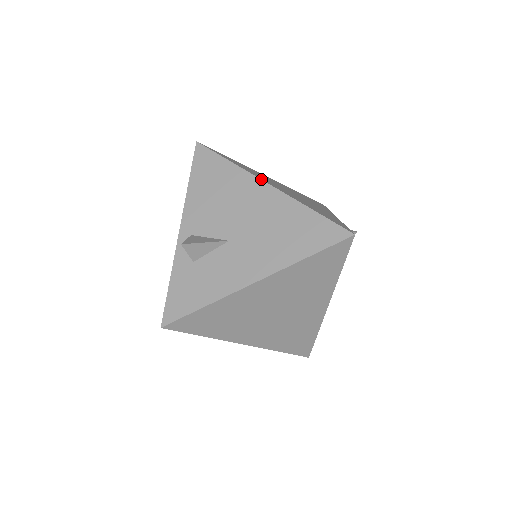
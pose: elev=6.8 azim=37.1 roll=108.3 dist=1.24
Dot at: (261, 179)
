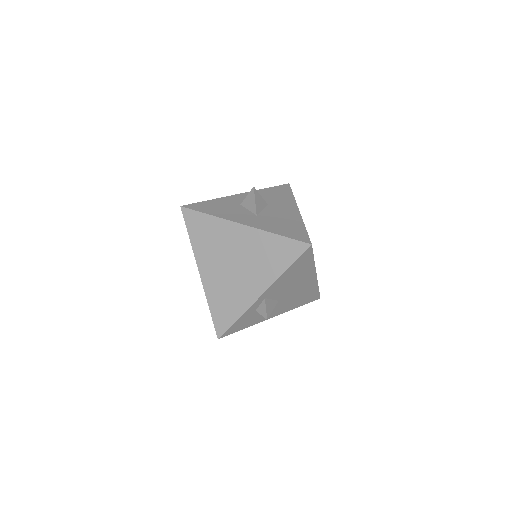
Dot at: occluded
